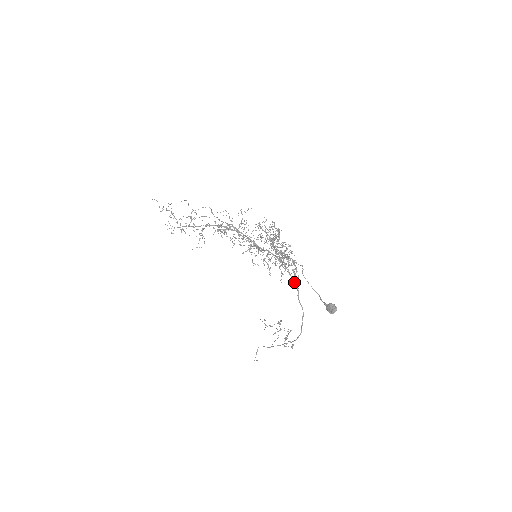
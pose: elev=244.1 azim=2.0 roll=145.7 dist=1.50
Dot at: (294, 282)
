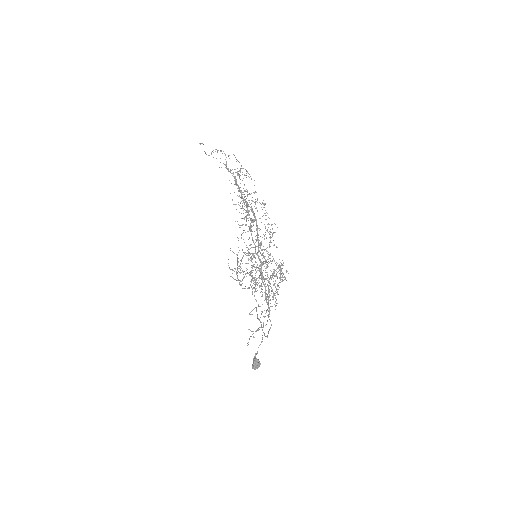
Dot at: occluded
